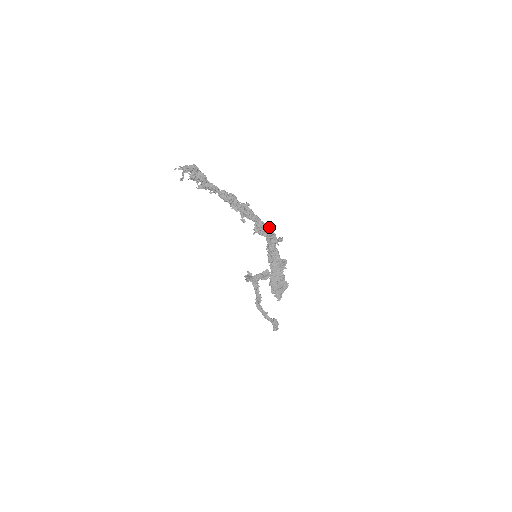
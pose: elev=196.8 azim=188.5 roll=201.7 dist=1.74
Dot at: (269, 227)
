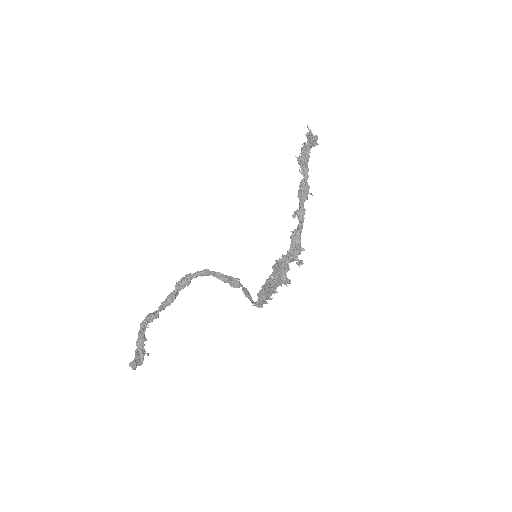
Dot at: occluded
